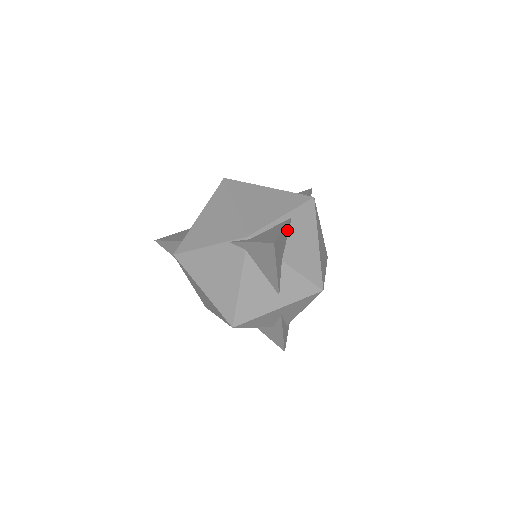
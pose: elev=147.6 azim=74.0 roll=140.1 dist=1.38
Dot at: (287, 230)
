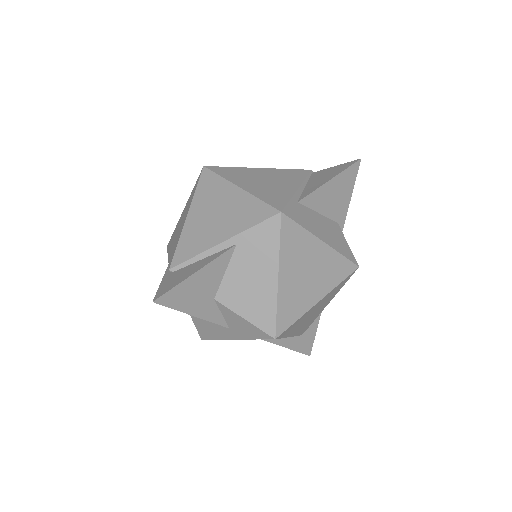
Dot at: (221, 264)
